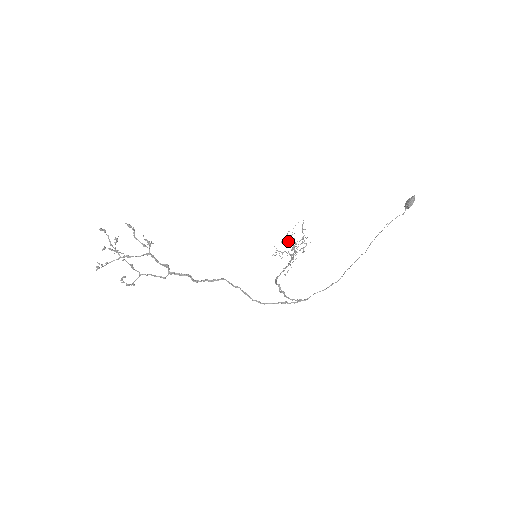
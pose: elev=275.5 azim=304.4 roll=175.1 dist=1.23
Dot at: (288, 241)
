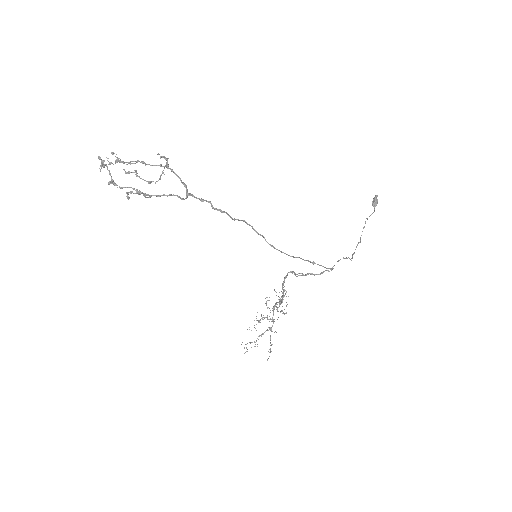
Dot at: (260, 322)
